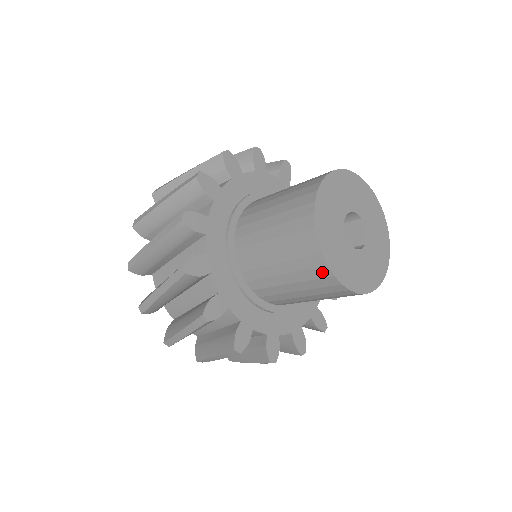
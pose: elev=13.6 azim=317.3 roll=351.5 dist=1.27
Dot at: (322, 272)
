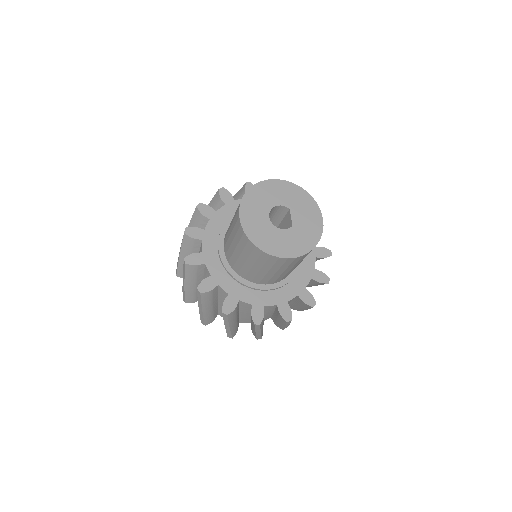
Dot at: (250, 245)
